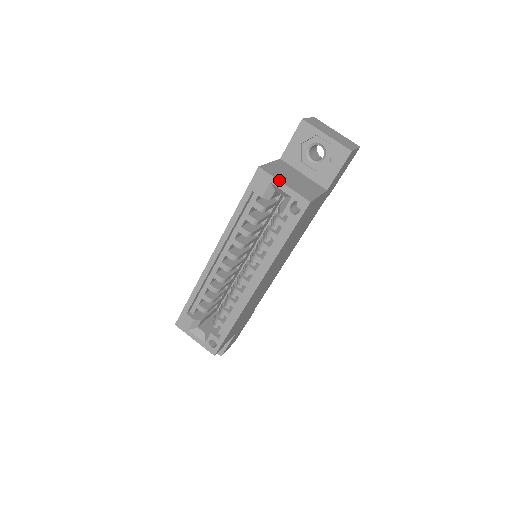
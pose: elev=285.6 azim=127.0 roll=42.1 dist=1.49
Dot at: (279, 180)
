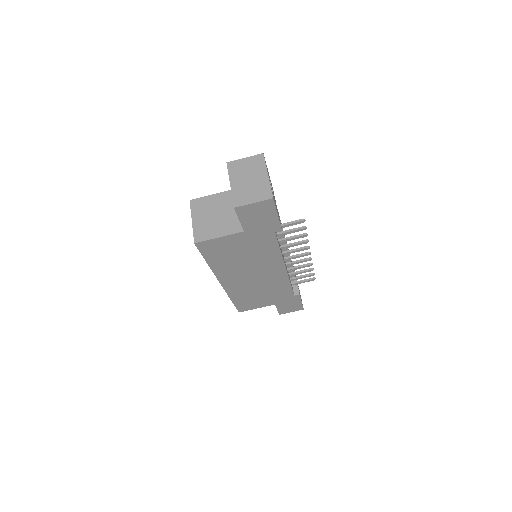
Dot at: (192, 216)
